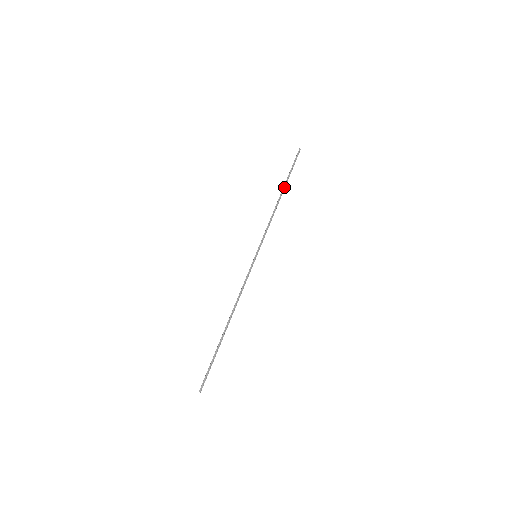
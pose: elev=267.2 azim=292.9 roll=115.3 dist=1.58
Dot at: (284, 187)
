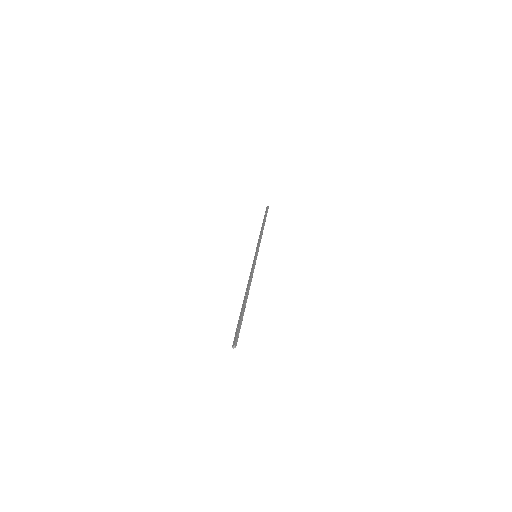
Dot at: (264, 222)
